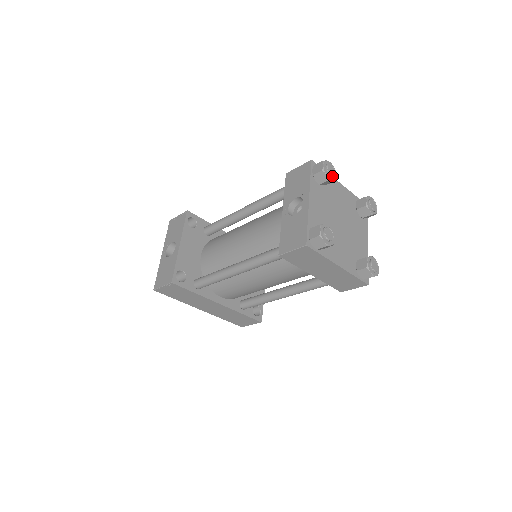
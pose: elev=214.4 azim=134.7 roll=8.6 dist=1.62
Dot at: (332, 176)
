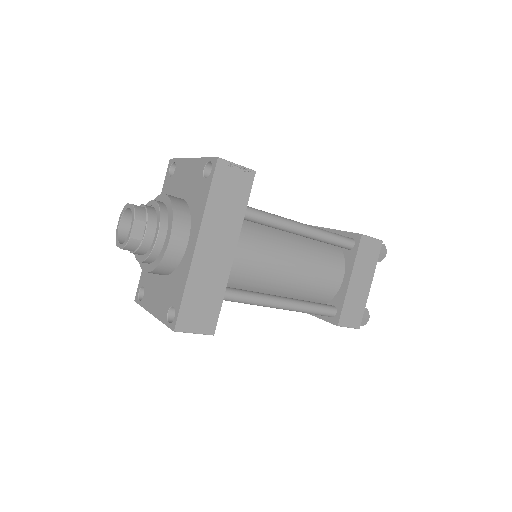
Dot at: occluded
